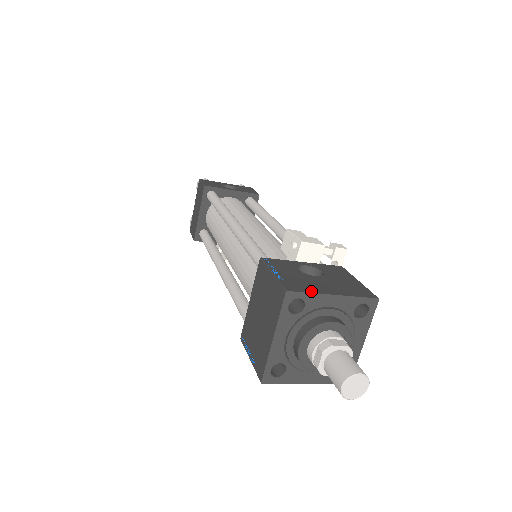
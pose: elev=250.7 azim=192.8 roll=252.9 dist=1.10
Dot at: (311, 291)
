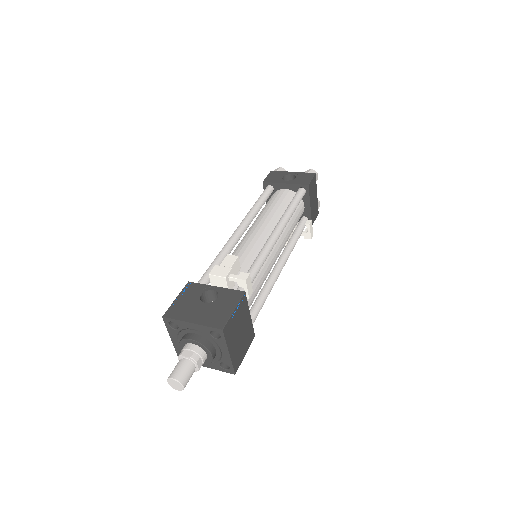
Dot at: (178, 318)
